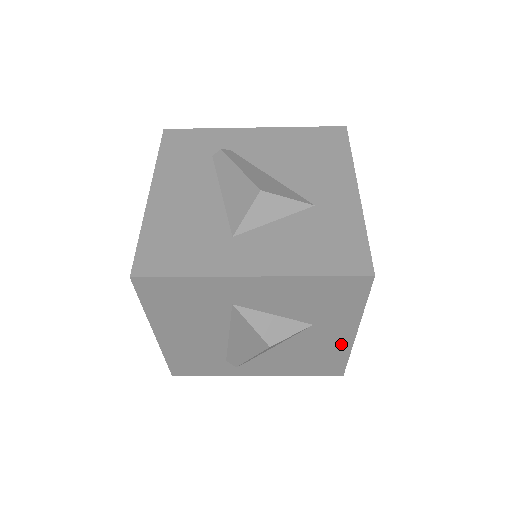
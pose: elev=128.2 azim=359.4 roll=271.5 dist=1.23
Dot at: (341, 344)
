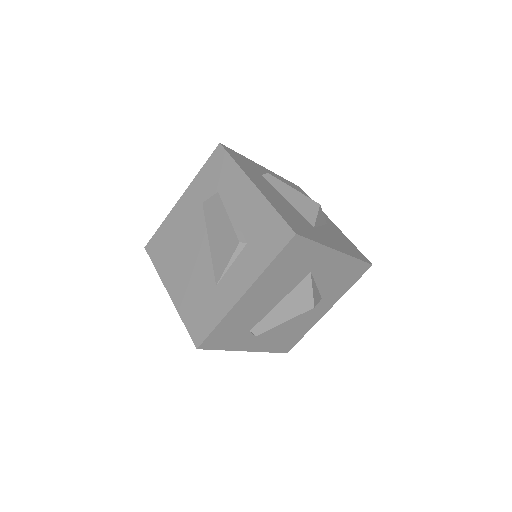
Dot at: (315, 319)
